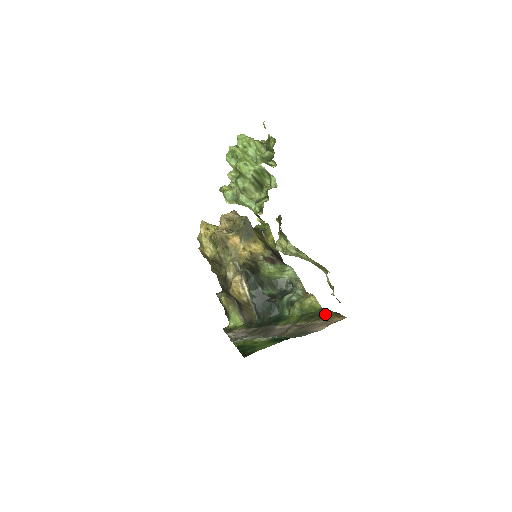
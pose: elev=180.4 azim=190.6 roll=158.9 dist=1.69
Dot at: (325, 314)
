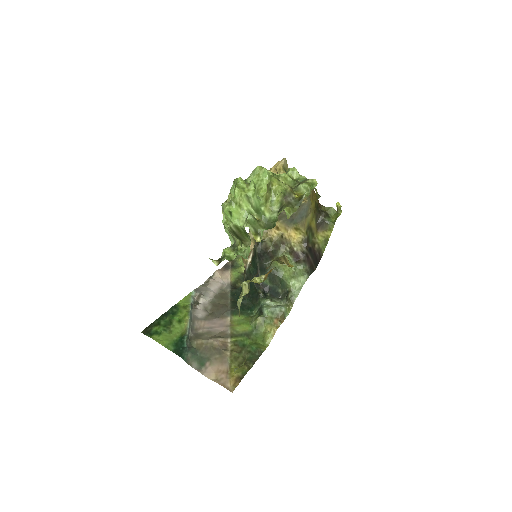
Dot at: (245, 361)
